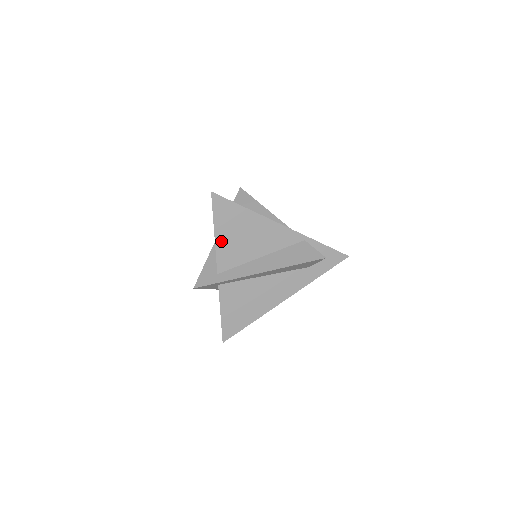
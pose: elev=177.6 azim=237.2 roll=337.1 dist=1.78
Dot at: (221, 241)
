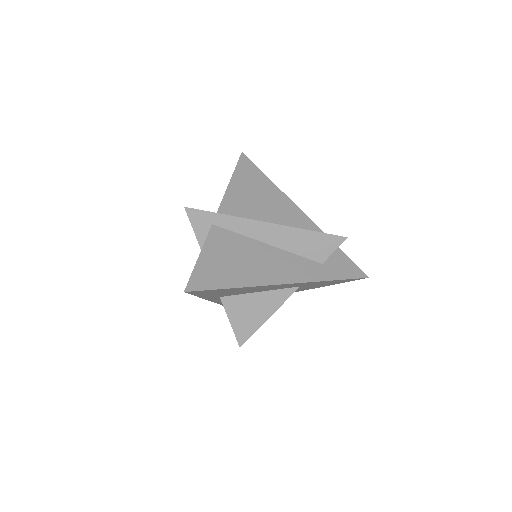
Dot at: (234, 189)
